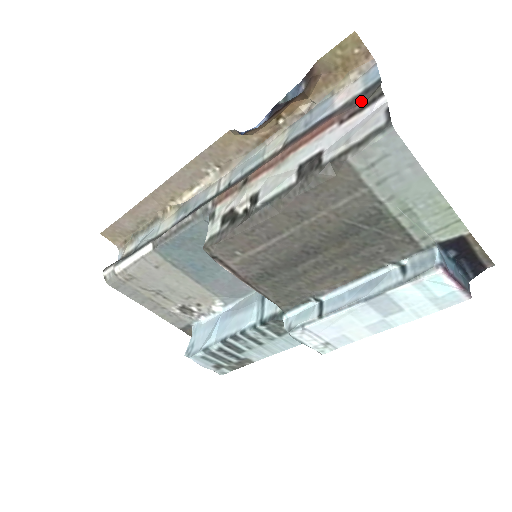
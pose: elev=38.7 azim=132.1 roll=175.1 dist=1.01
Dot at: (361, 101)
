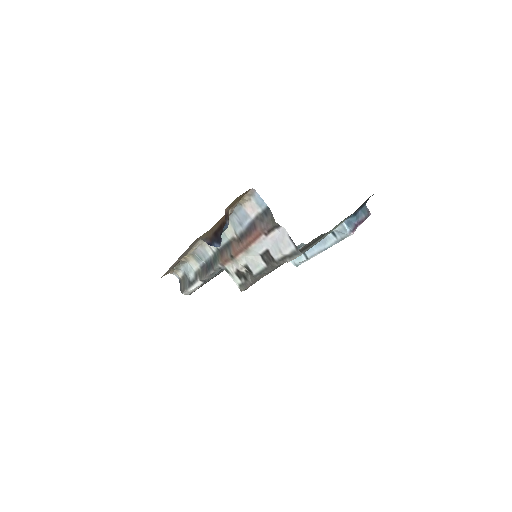
Dot at: (268, 223)
